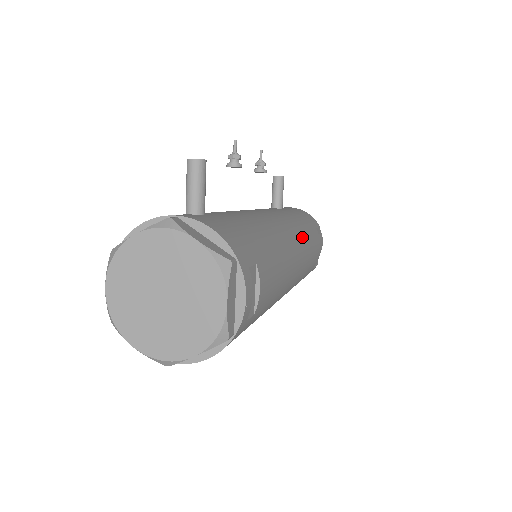
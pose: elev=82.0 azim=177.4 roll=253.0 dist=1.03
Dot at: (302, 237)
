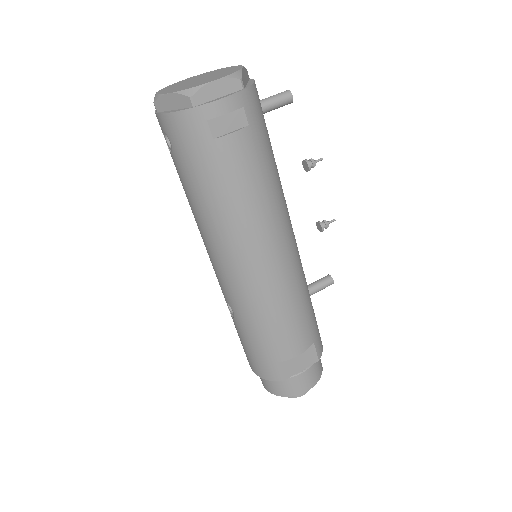
Dot at: (294, 277)
